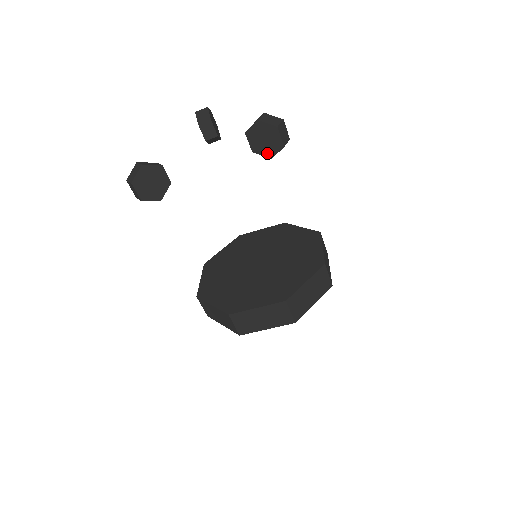
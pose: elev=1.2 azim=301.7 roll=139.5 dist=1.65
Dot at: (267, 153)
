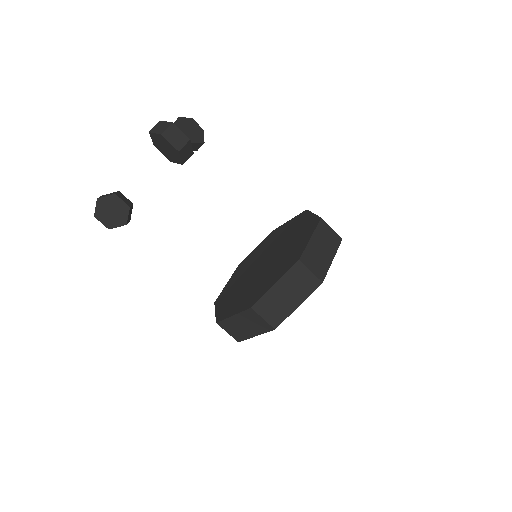
Dot at: (177, 160)
